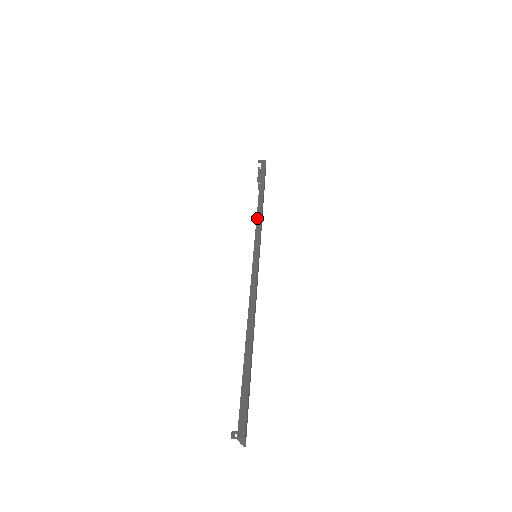
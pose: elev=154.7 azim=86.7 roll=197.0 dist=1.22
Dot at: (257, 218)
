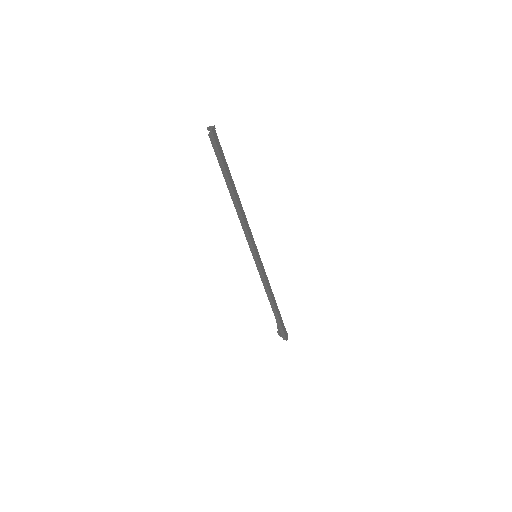
Dot at: occluded
